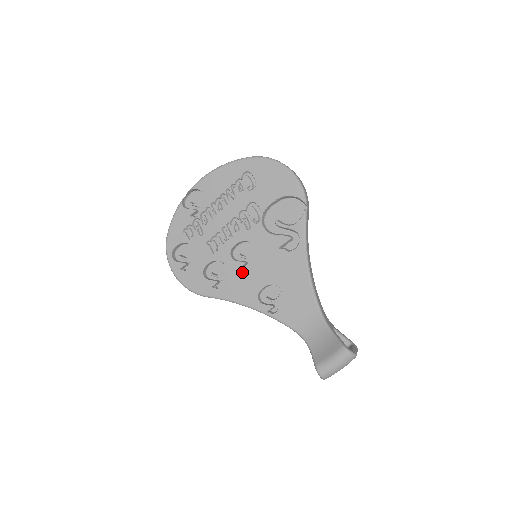
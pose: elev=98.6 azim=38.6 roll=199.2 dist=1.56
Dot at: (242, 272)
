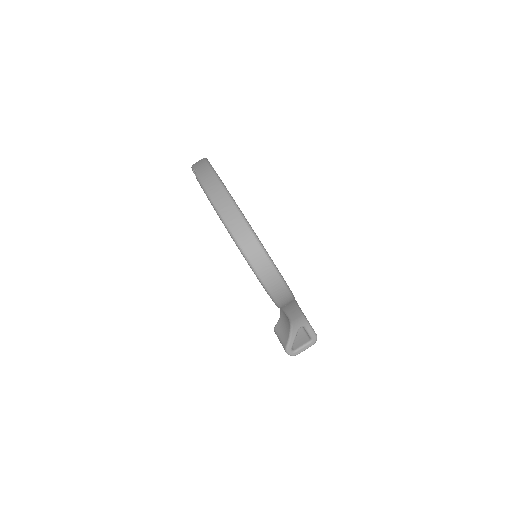
Dot at: occluded
